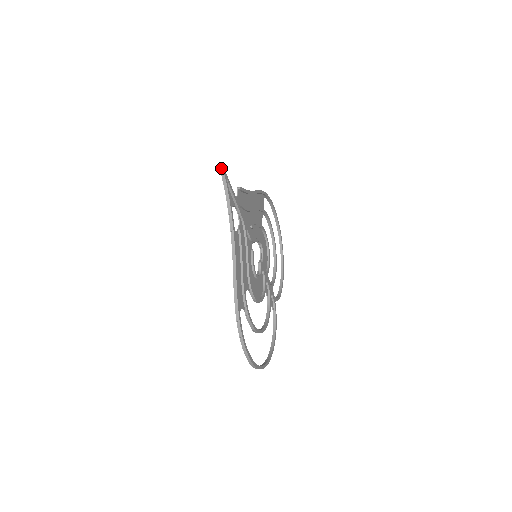
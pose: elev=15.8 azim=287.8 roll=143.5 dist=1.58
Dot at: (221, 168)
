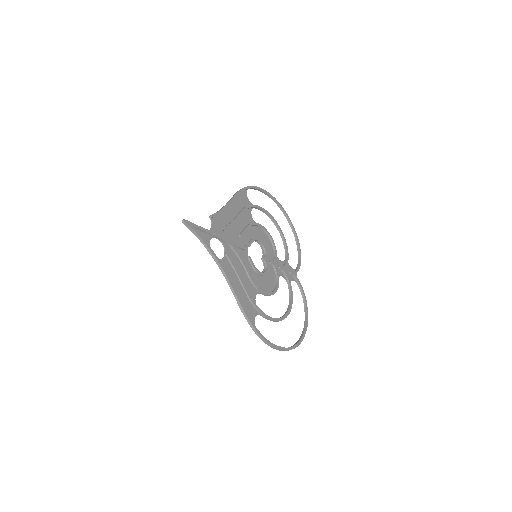
Dot at: (182, 221)
